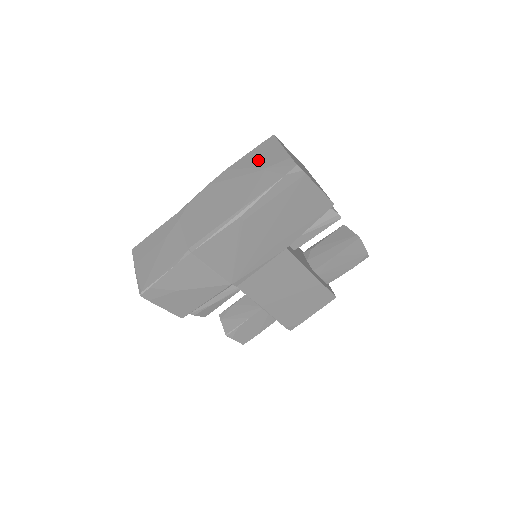
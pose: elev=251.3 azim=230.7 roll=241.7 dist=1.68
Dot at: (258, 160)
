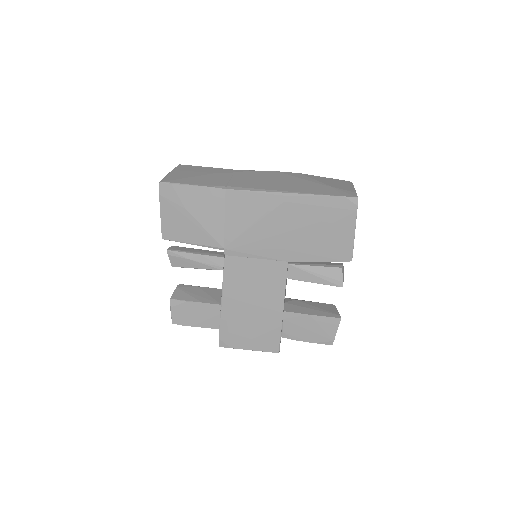
Dot at: (329, 182)
